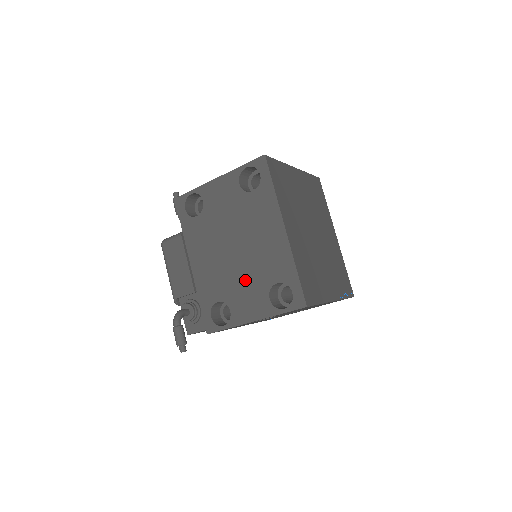
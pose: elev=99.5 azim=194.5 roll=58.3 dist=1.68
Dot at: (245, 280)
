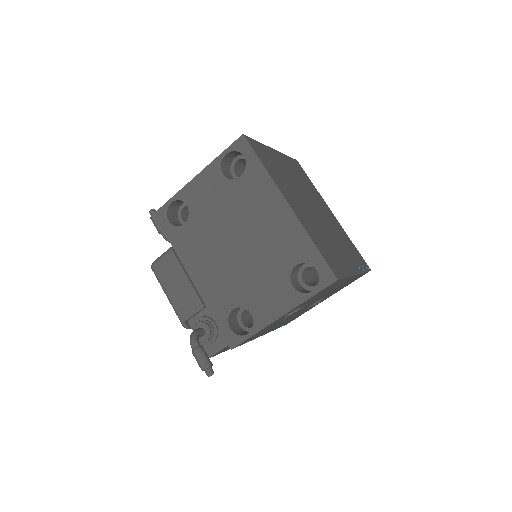
Dot at: (258, 274)
